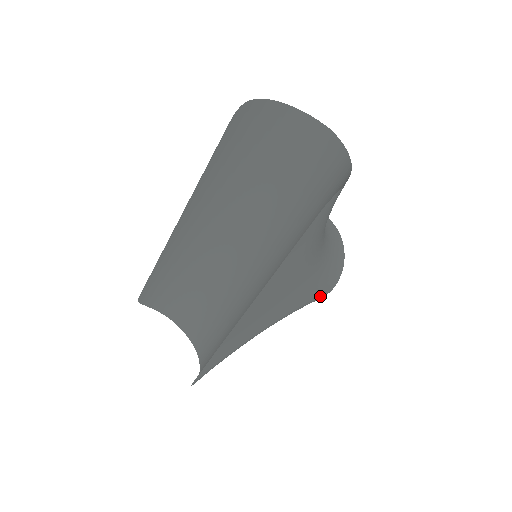
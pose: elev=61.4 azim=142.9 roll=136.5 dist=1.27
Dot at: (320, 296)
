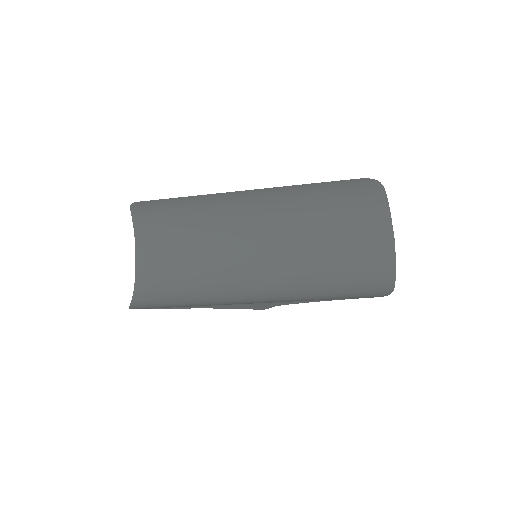
Dot at: (255, 309)
